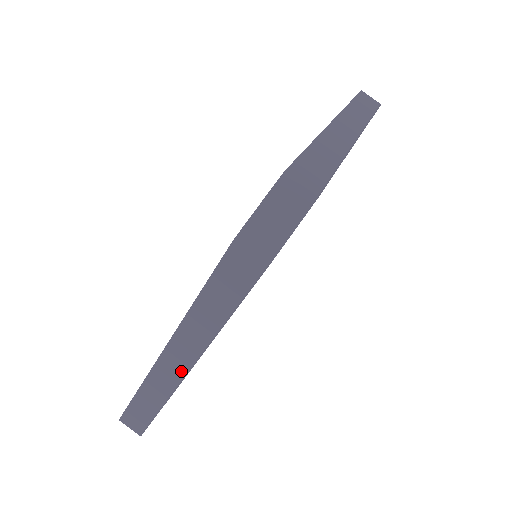
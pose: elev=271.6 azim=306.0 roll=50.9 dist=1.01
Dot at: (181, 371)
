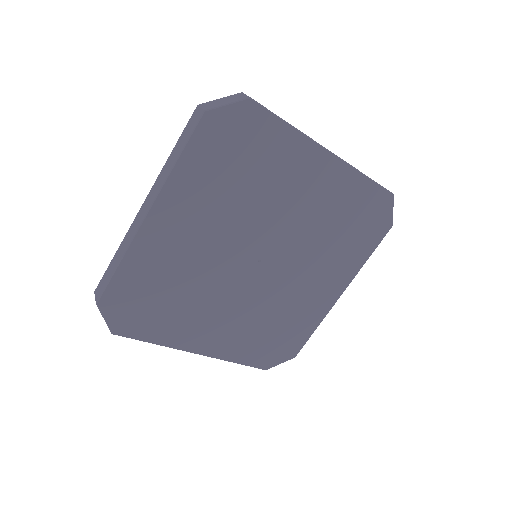
Dot at: (142, 218)
